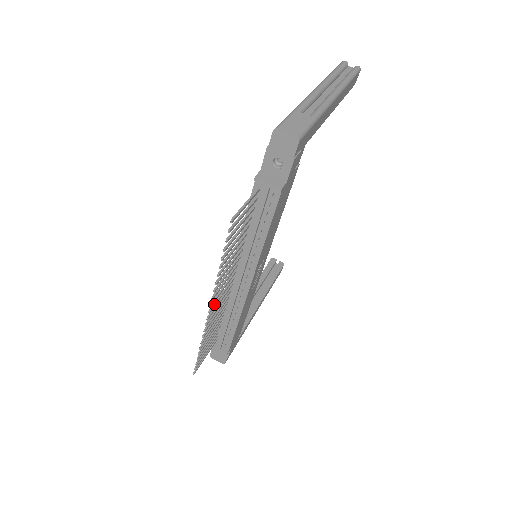
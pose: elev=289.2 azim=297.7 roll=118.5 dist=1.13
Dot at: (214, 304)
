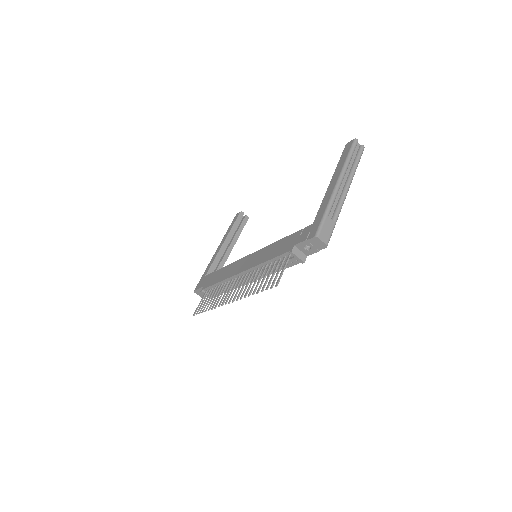
Dot at: (232, 297)
